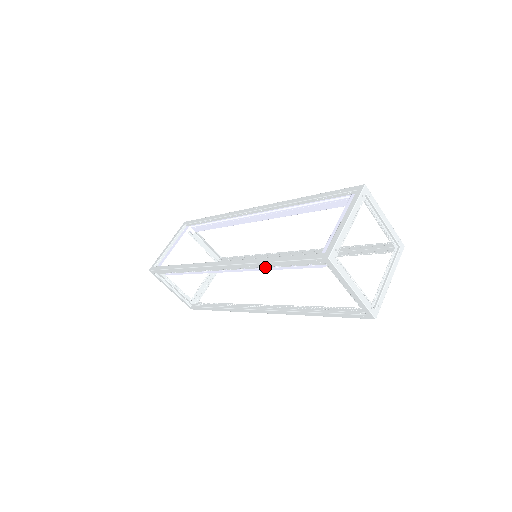
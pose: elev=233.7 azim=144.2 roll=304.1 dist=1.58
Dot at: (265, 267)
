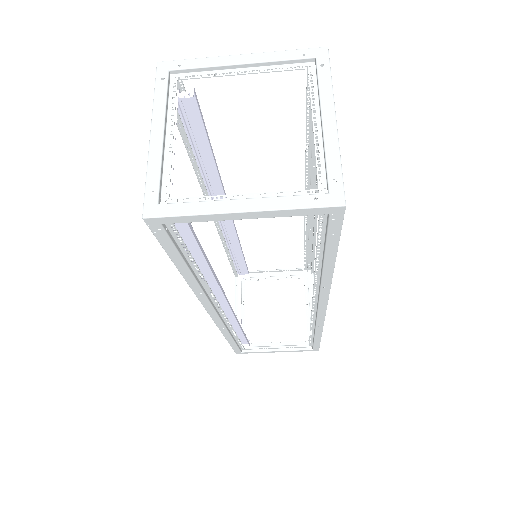
Dot at: occluded
